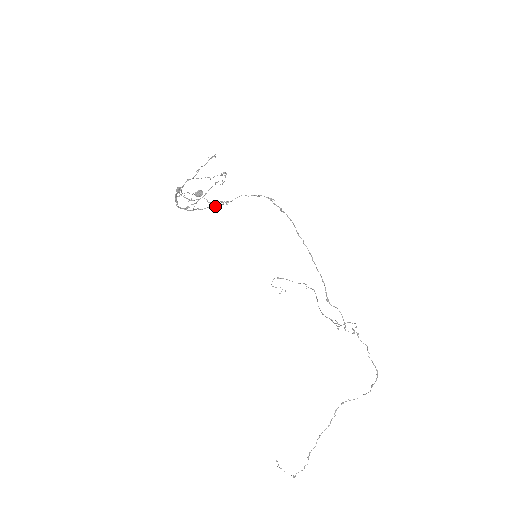
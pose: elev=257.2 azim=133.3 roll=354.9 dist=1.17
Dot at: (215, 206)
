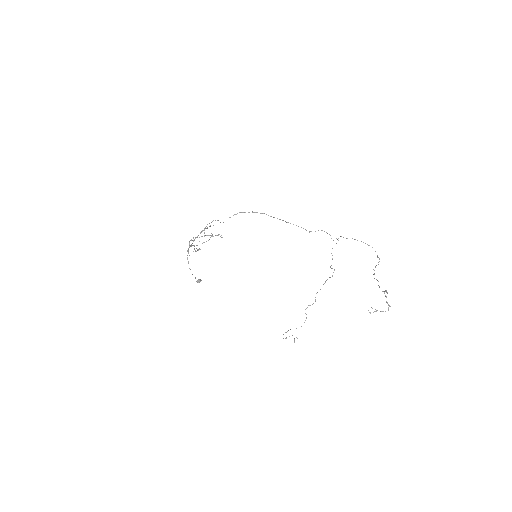
Dot at: (217, 220)
